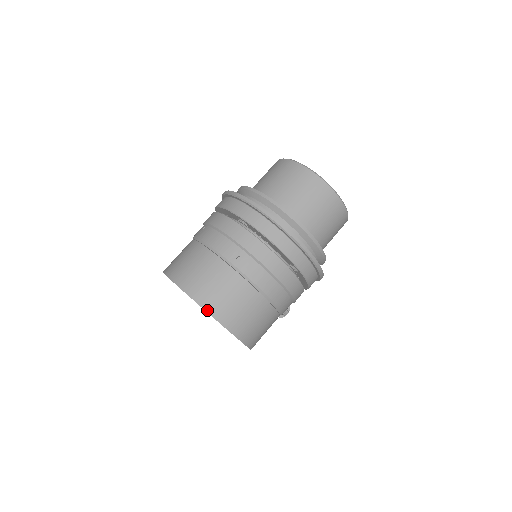
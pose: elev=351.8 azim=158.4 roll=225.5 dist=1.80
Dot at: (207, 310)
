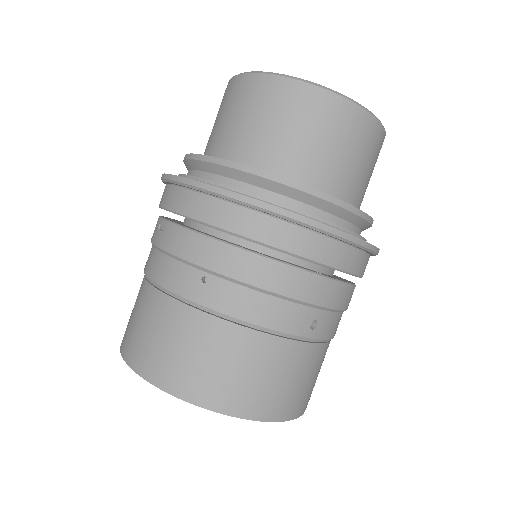
Dot at: (288, 419)
